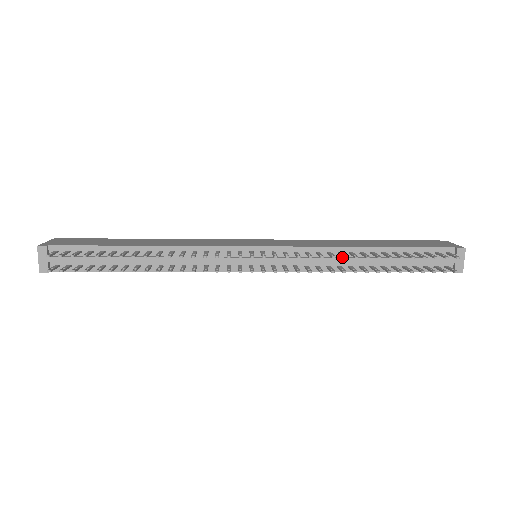
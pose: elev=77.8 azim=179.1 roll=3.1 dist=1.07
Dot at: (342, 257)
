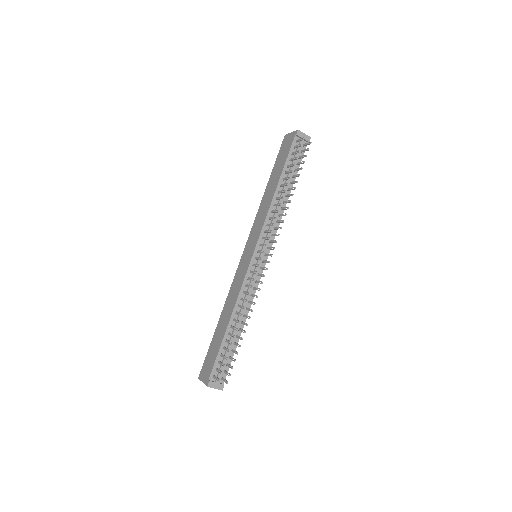
Dot at: occluded
